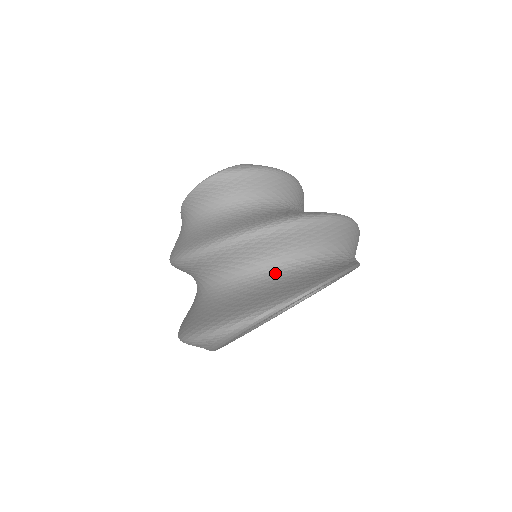
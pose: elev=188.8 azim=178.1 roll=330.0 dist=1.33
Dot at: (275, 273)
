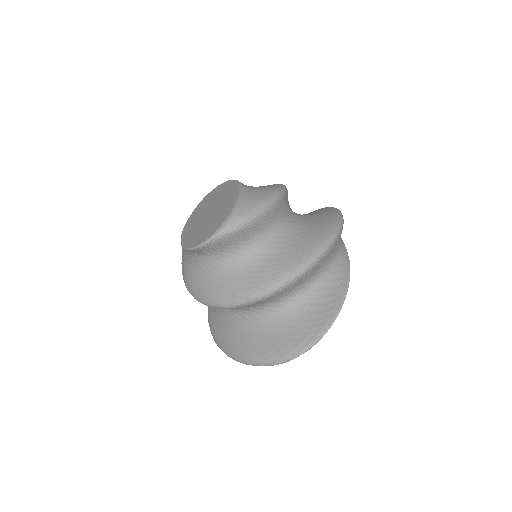
Dot at: (288, 308)
